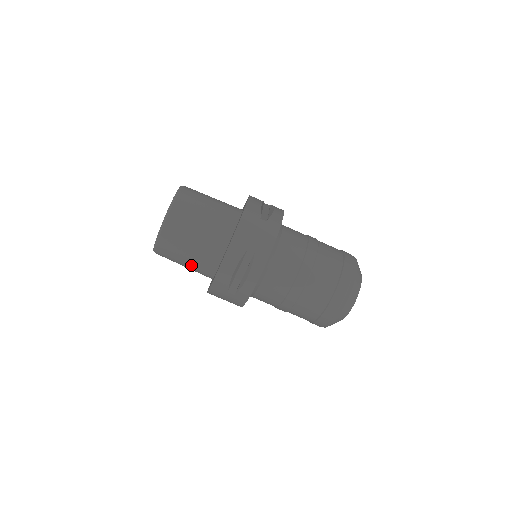
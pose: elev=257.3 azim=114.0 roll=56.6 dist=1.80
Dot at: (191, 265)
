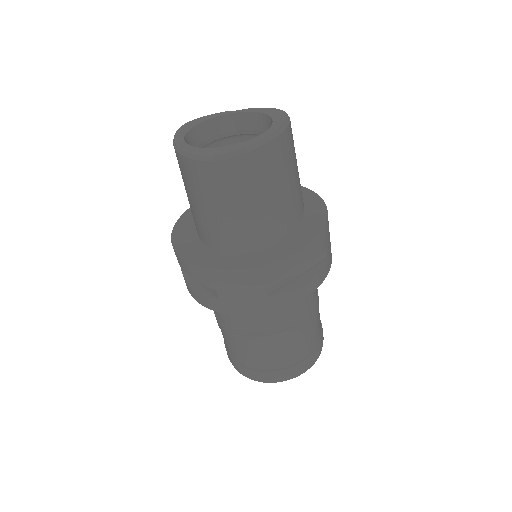
Dot at: (241, 219)
